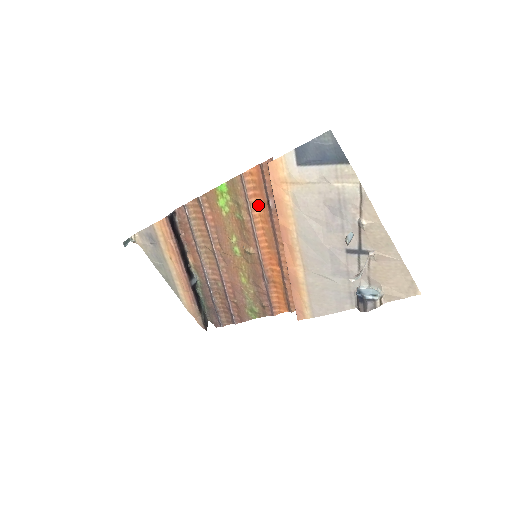
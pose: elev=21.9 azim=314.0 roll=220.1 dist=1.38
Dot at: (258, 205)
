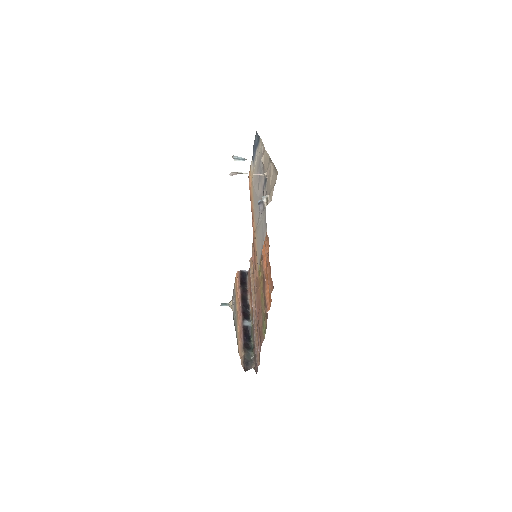
Dot at: occluded
